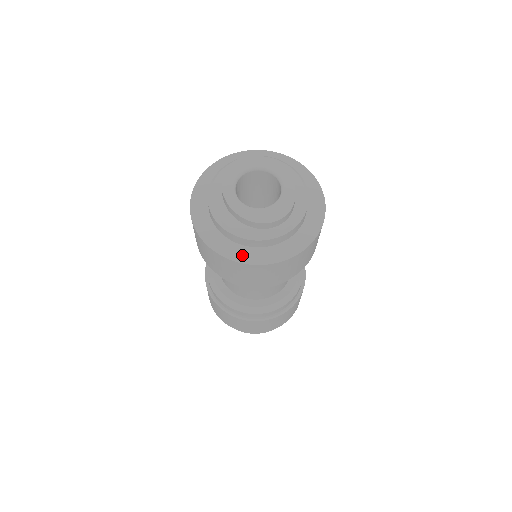
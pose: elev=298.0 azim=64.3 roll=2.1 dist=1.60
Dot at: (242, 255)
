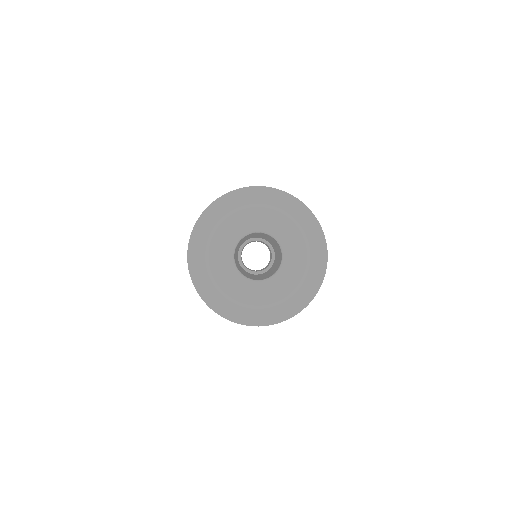
Dot at: (243, 316)
